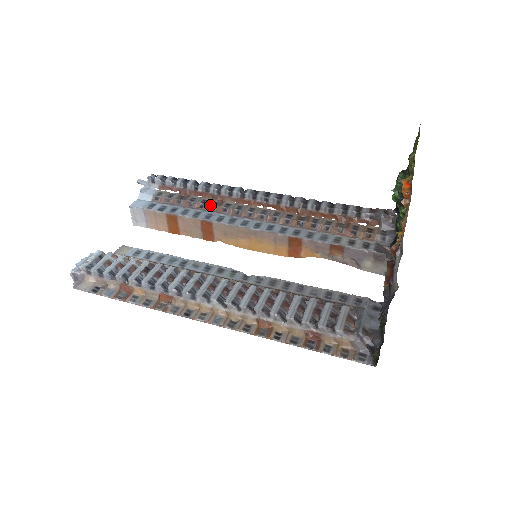
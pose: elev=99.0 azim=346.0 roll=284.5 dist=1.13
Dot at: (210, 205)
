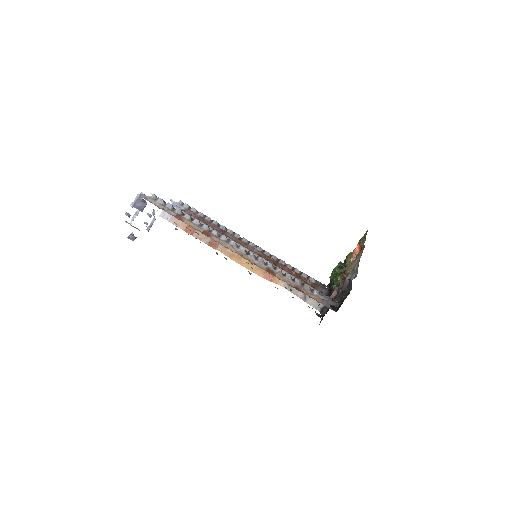
Dot at: (220, 231)
